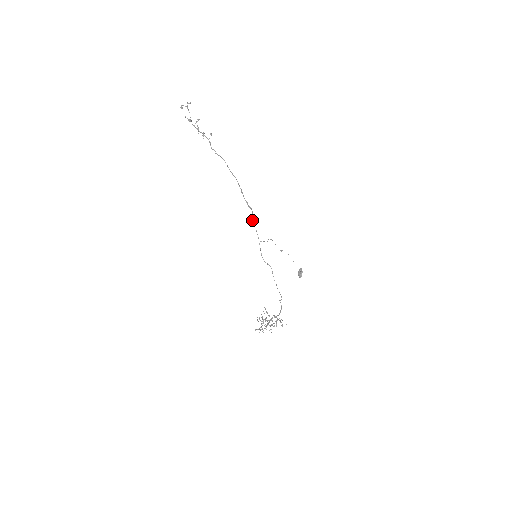
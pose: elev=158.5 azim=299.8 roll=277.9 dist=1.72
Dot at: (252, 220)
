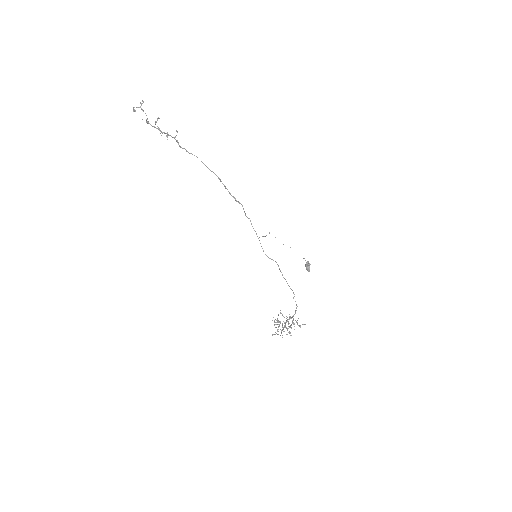
Dot at: (245, 215)
